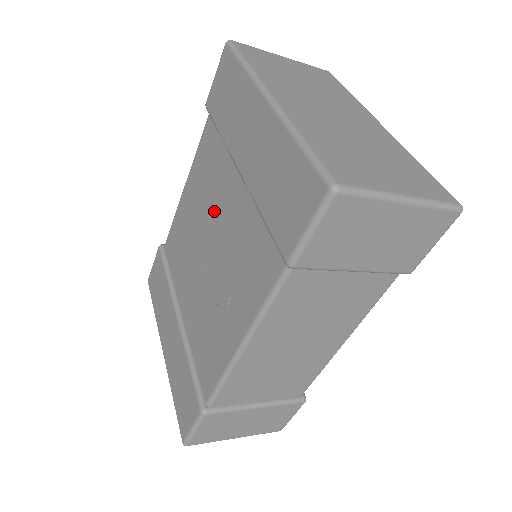
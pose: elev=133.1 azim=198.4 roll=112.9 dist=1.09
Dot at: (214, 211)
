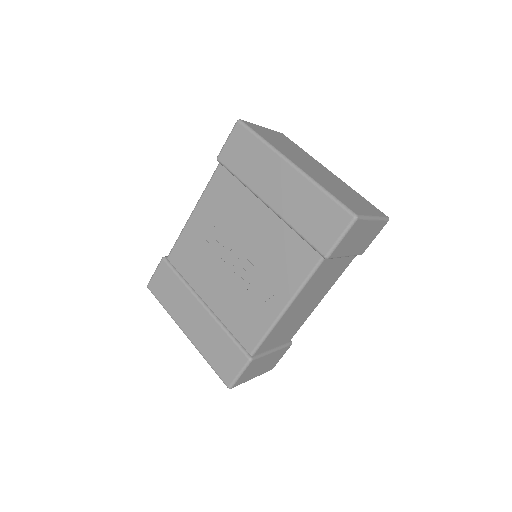
Dot at: (239, 230)
